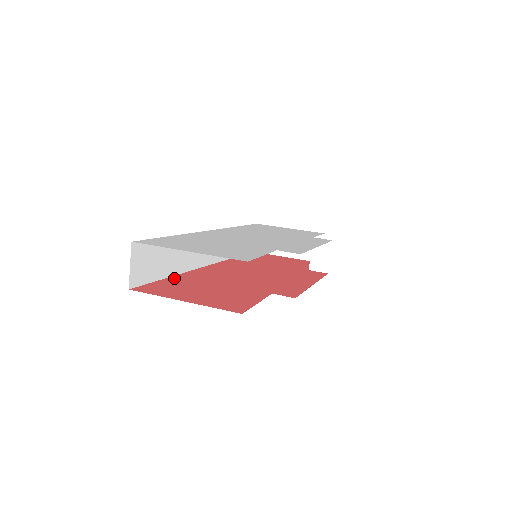
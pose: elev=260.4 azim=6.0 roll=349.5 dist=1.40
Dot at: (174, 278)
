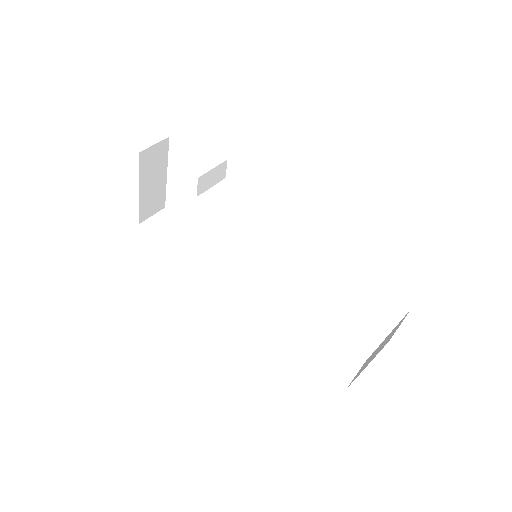
Dot at: occluded
